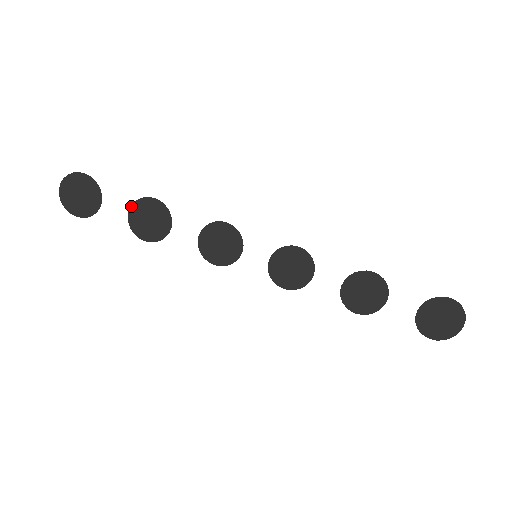
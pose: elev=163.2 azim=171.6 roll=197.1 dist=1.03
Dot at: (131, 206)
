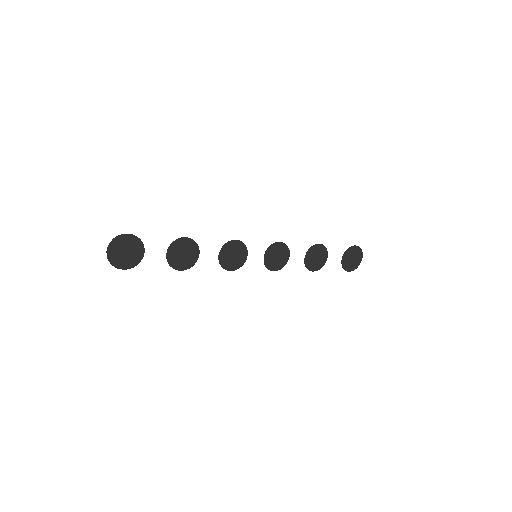
Dot at: (168, 248)
